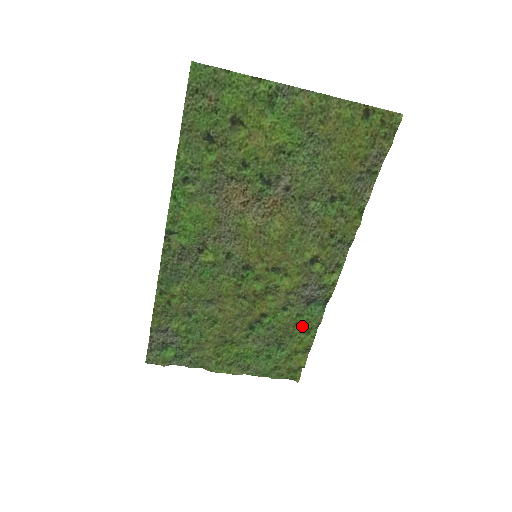
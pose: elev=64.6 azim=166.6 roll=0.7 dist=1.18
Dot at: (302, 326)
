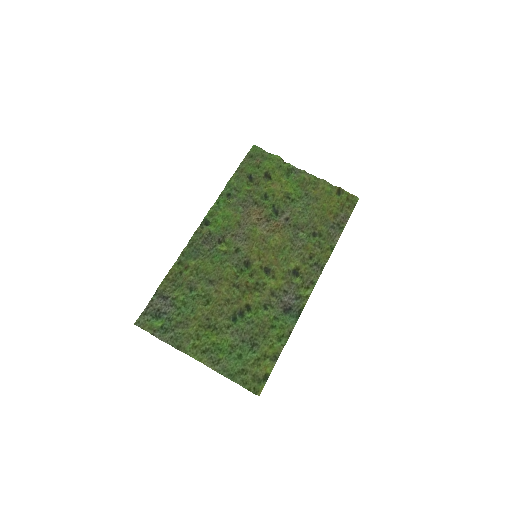
Dot at: (276, 331)
